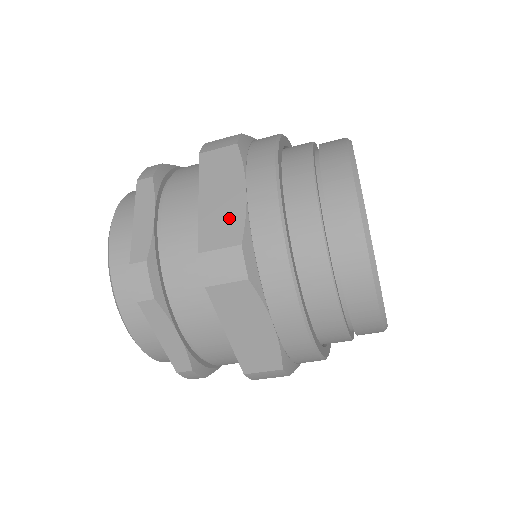
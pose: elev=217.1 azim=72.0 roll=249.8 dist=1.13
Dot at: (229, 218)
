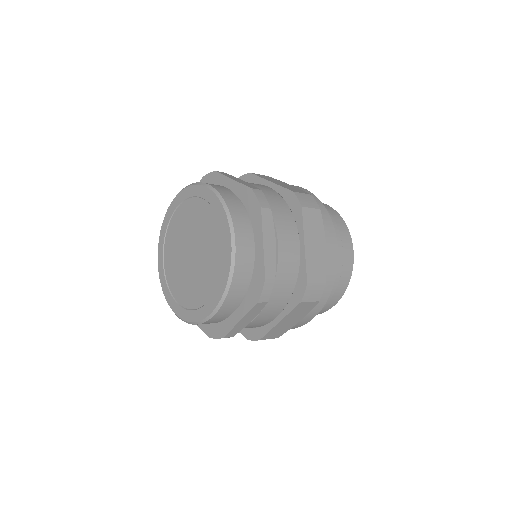
Dot at: (320, 264)
